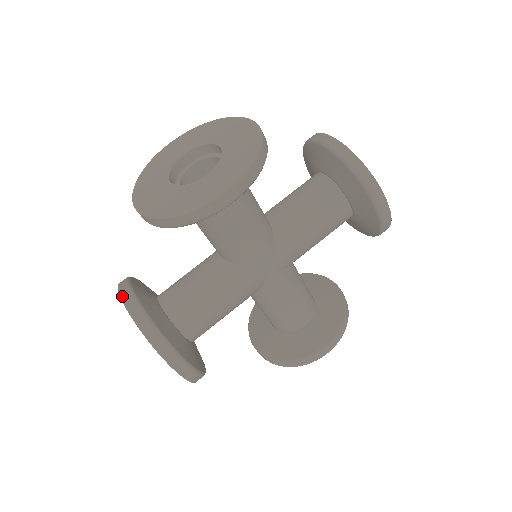
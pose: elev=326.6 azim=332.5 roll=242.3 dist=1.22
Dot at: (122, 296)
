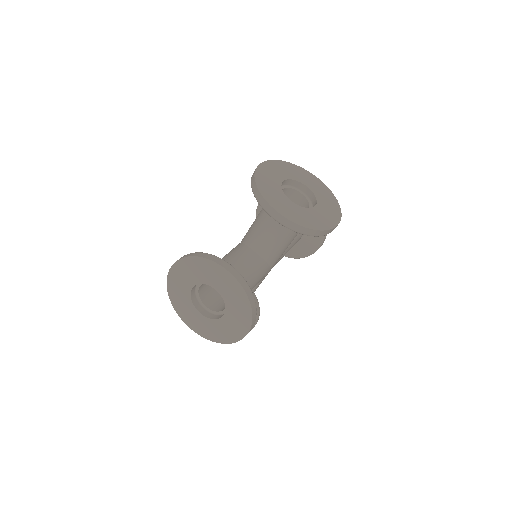
Dot at: occluded
